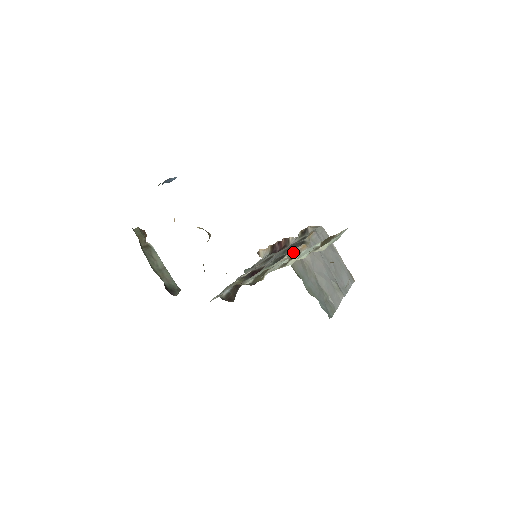
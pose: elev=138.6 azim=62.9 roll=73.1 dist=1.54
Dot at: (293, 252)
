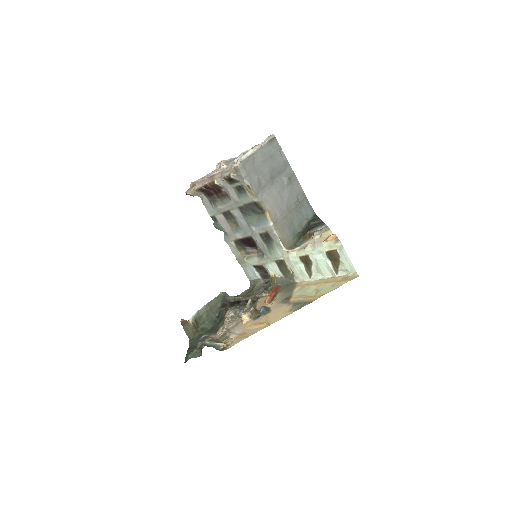
Dot at: (278, 236)
